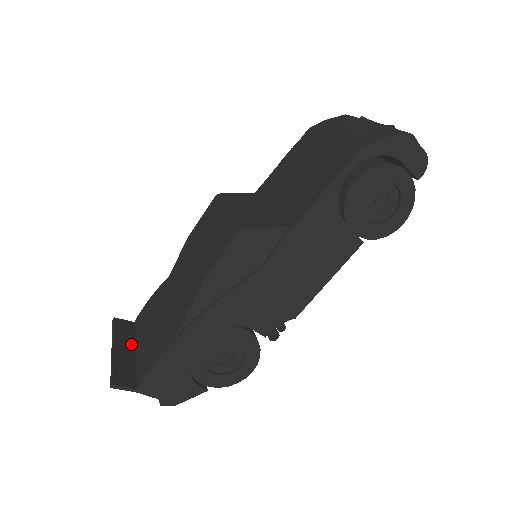
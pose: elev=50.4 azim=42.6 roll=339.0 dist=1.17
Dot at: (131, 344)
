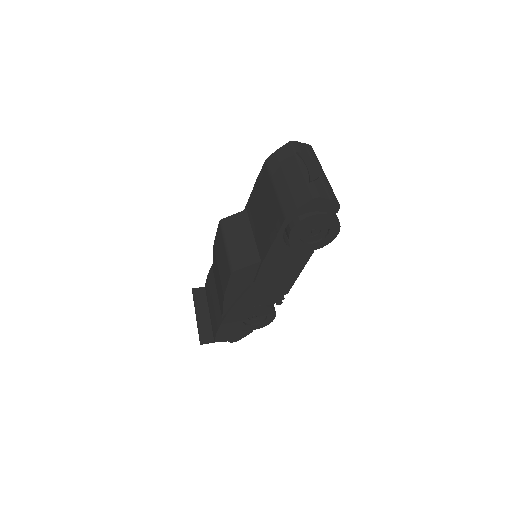
Dot at: (206, 307)
